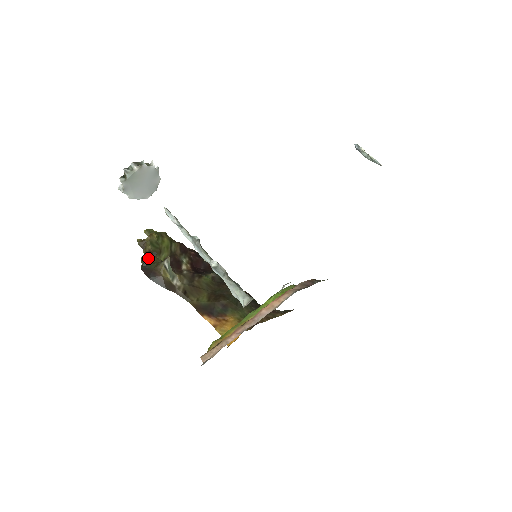
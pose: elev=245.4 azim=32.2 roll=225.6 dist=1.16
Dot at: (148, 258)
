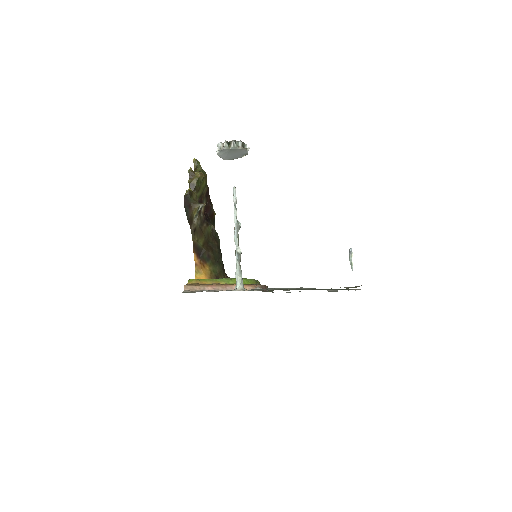
Dot at: (193, 193)
